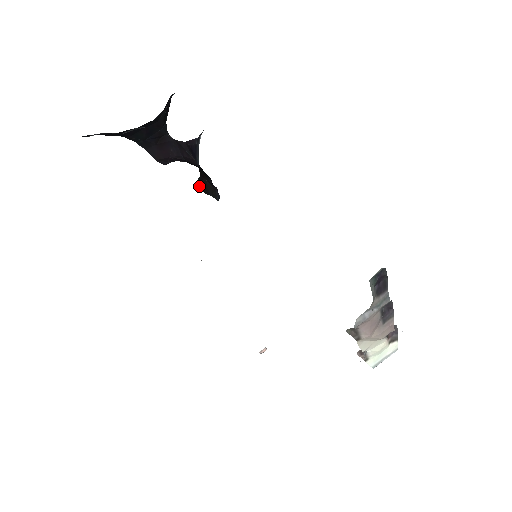
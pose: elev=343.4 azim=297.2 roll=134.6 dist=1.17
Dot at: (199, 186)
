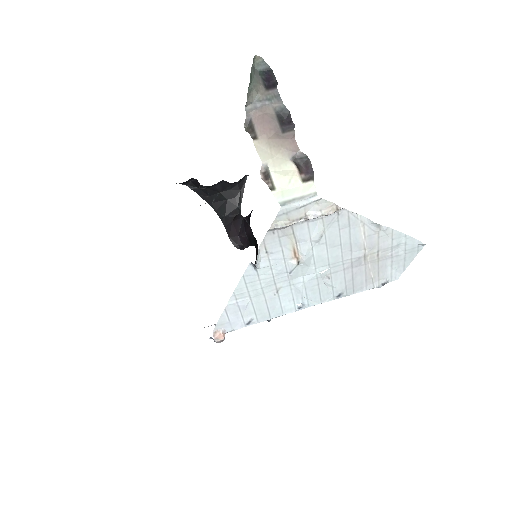
Dot at: occluded
